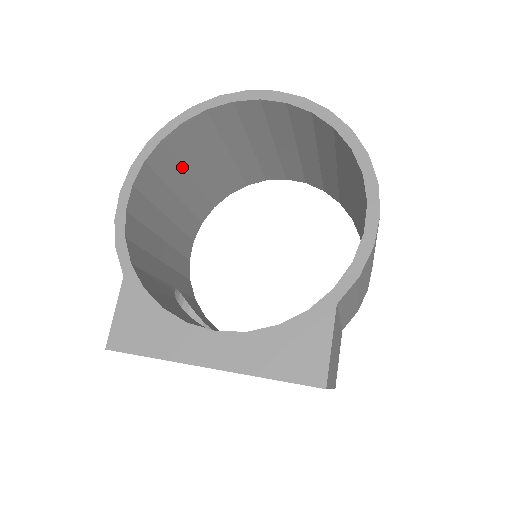
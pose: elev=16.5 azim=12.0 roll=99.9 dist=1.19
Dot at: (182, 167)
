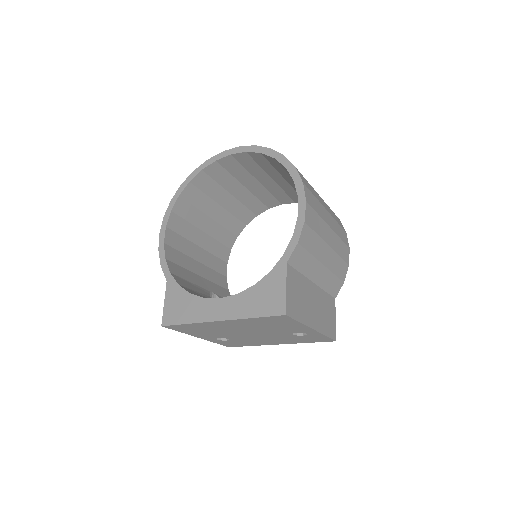
Dot at: (200, 211)
